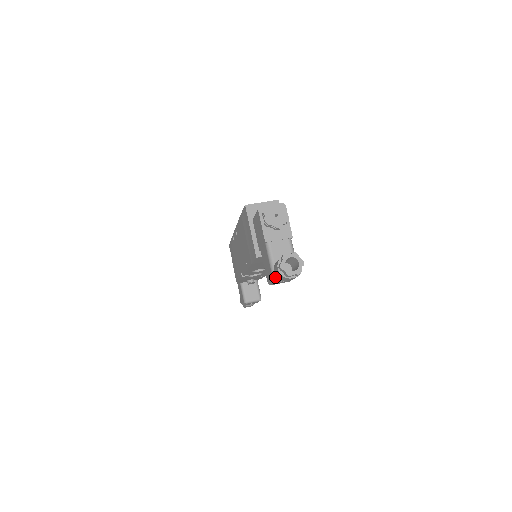
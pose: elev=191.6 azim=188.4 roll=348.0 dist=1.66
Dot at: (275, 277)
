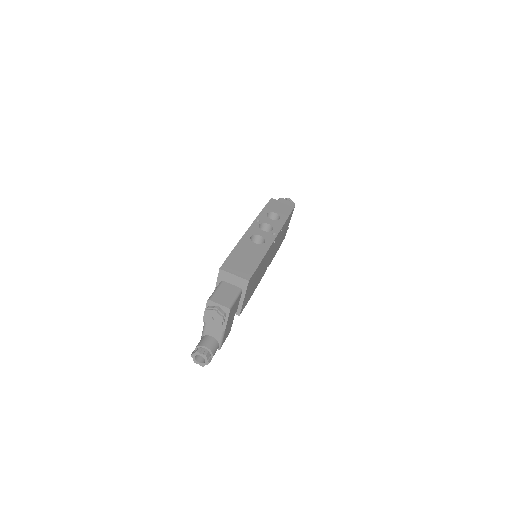
Dot at: occluded
